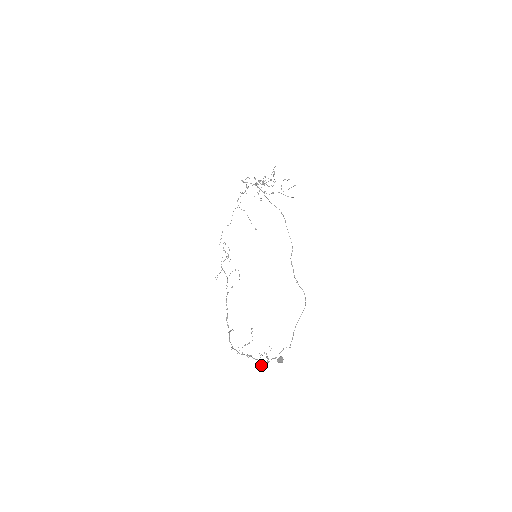
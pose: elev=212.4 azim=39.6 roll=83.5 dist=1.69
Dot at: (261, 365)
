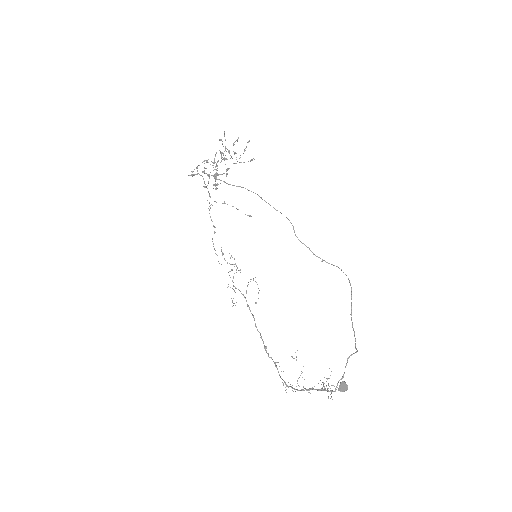
Dot at: occluded
